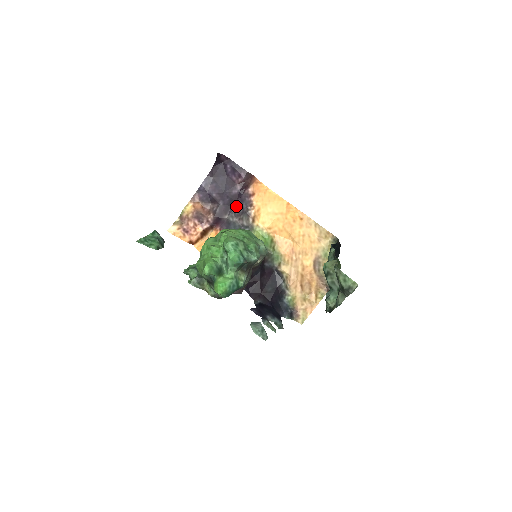
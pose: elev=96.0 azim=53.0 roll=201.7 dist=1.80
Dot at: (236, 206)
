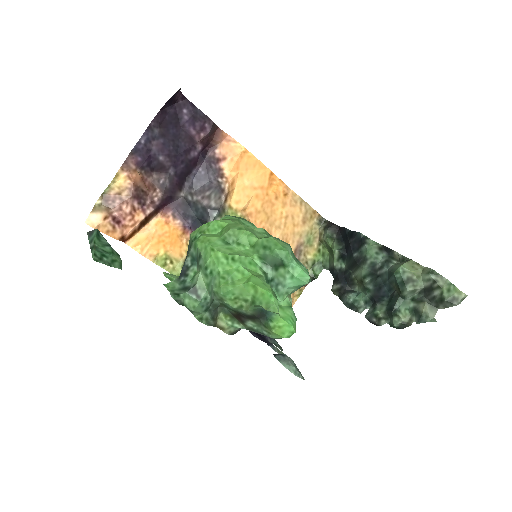
Dot at: (196, 177)
